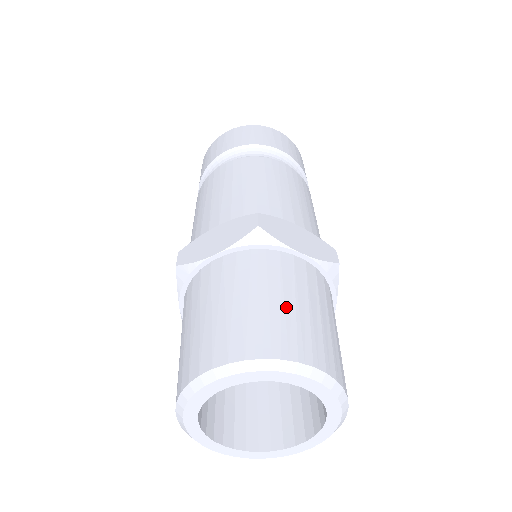
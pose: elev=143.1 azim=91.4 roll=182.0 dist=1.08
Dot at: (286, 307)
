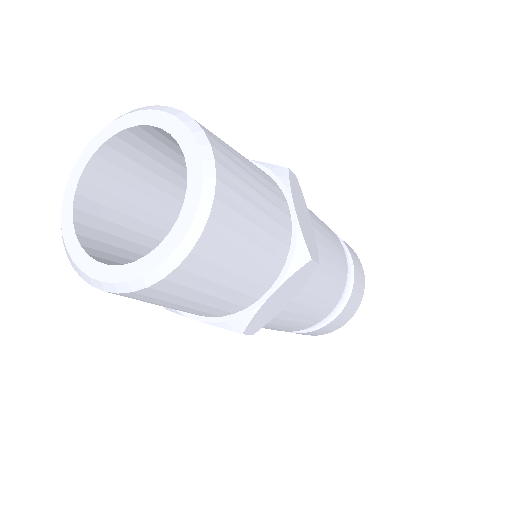
Dot at: (246, 166)
